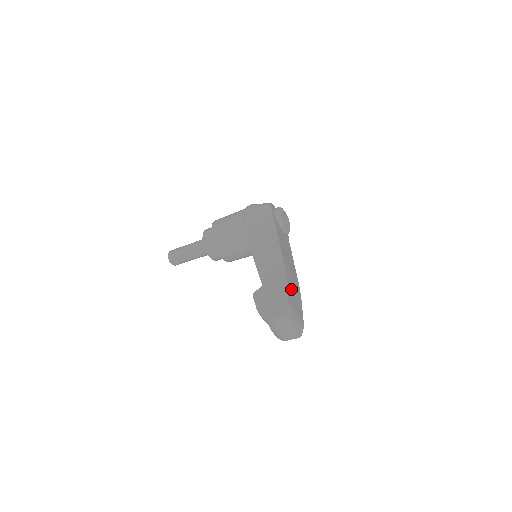
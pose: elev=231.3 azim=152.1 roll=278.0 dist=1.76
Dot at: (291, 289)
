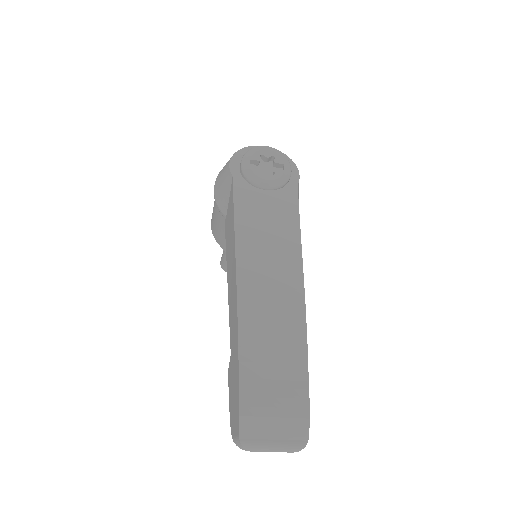
Dot at: (259, 353)
